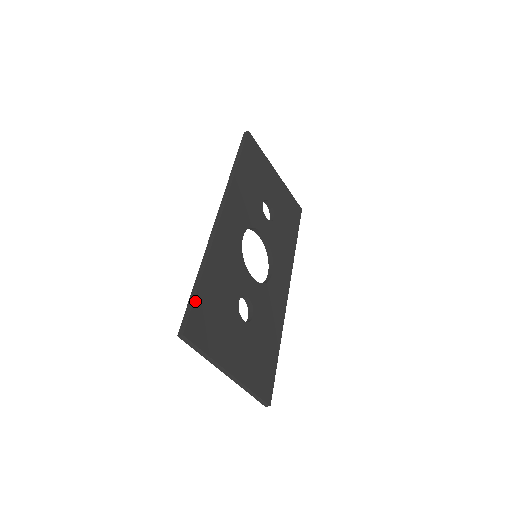
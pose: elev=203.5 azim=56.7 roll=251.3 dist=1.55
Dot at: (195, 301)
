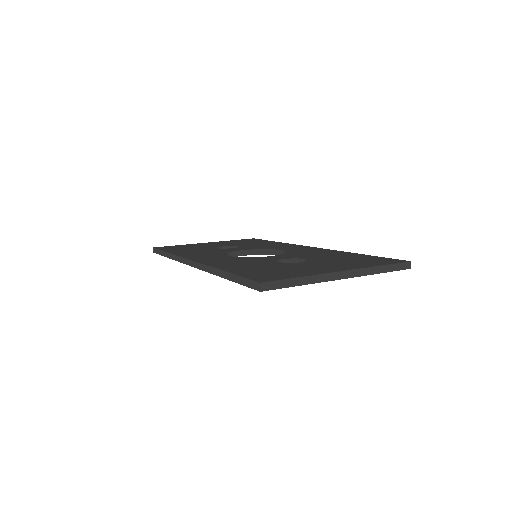
Dot at: (240, 276)
